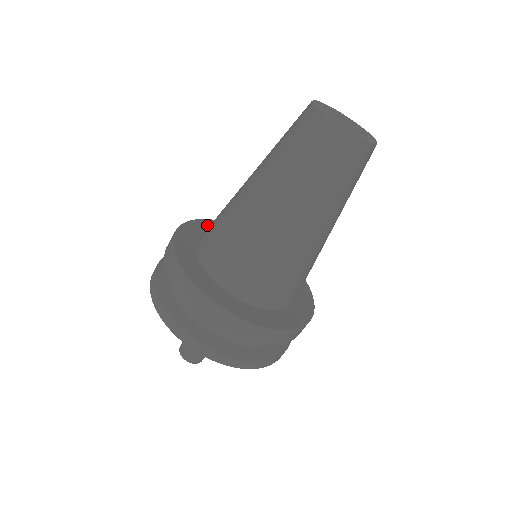
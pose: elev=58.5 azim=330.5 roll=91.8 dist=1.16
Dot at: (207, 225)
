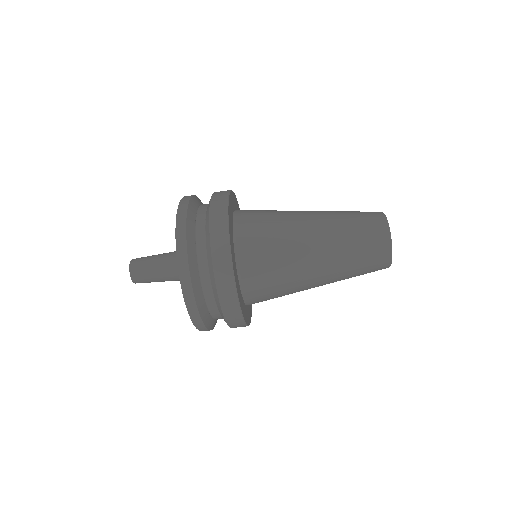
Dot at: occluded
